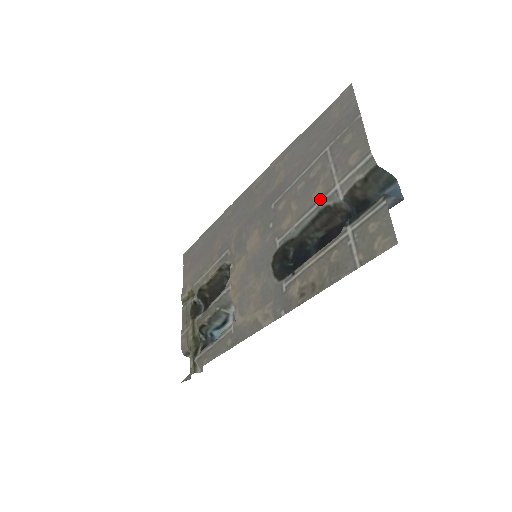
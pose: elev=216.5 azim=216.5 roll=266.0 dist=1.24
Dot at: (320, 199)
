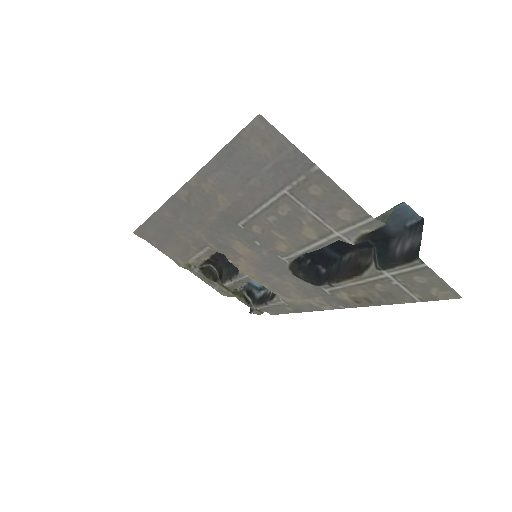
Dot at: (319, 240)
